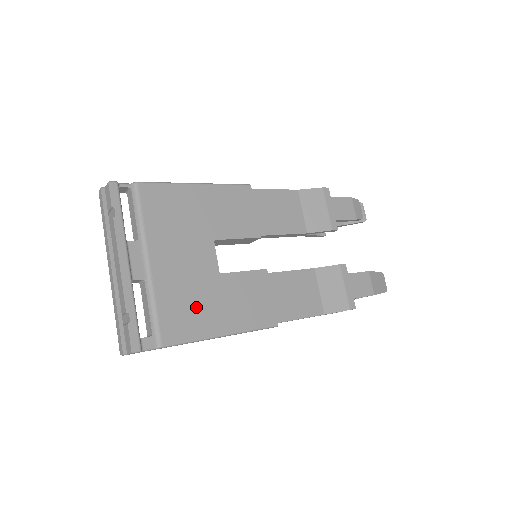
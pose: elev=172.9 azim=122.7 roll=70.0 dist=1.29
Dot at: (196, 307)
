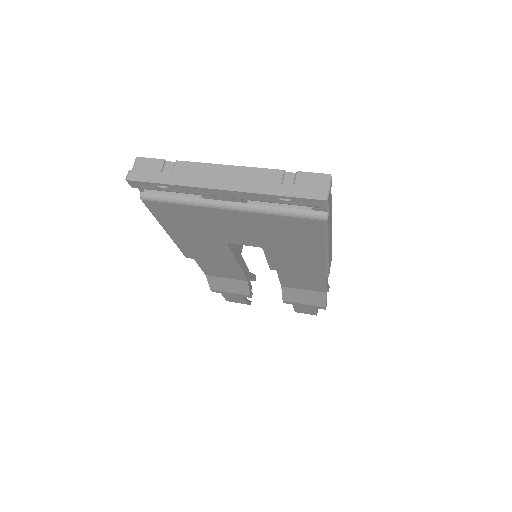
Dot at: occluded
